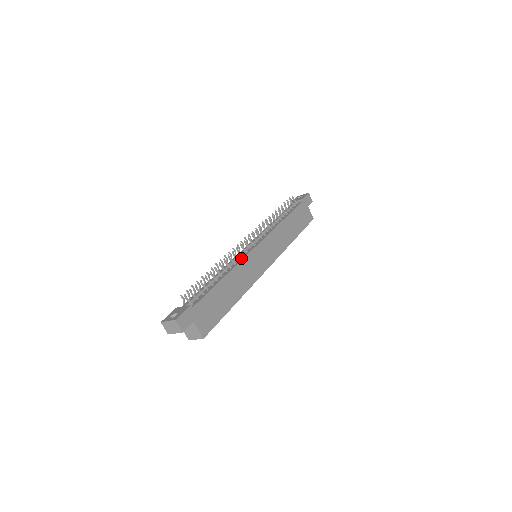
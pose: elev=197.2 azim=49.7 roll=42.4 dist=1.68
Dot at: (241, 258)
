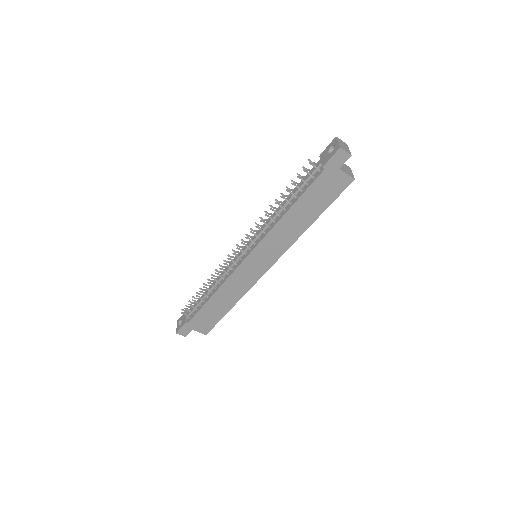
Dot at: (229, 274)
